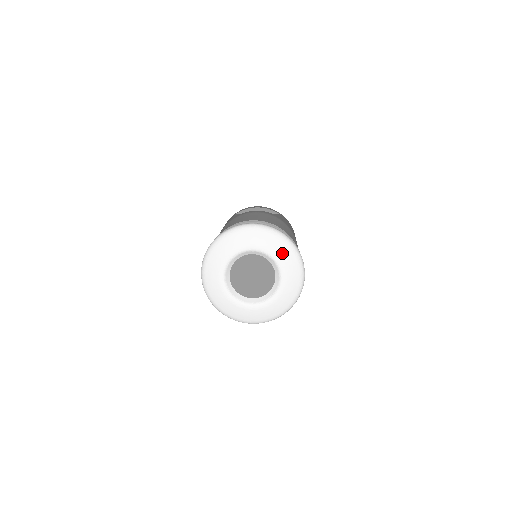
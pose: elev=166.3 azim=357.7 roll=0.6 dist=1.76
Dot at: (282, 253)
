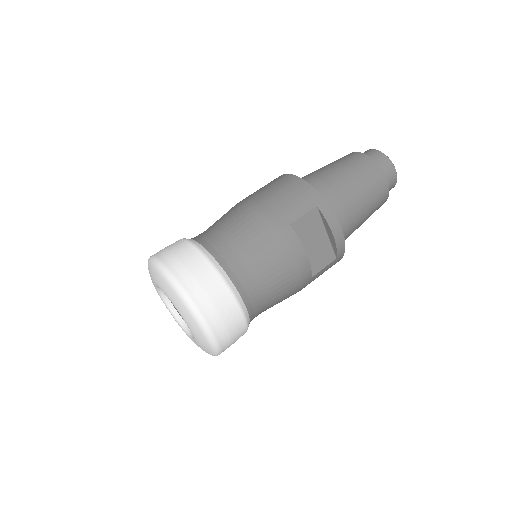
Dot at: (202, 347)
